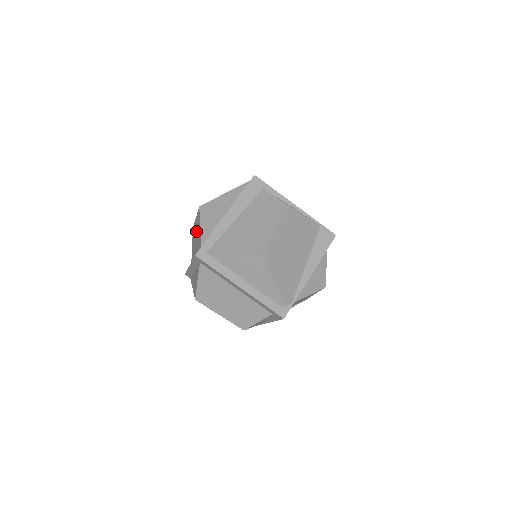
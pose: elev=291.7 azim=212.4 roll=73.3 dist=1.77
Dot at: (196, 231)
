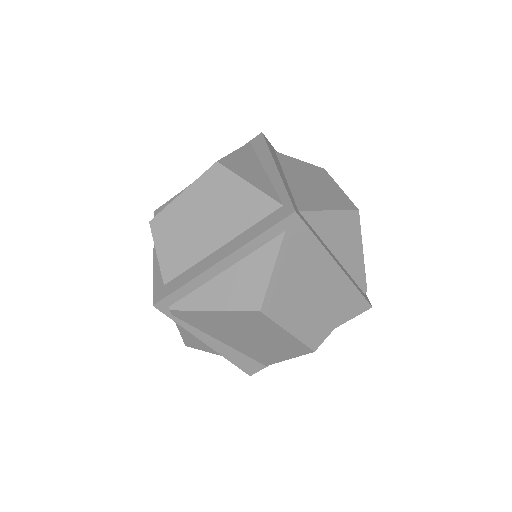
Dot at: (204, 207)
